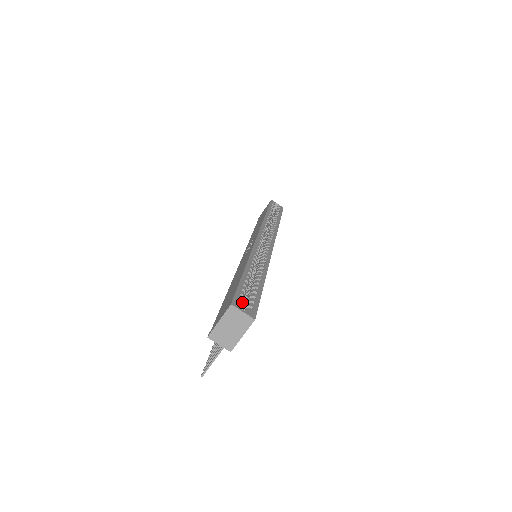
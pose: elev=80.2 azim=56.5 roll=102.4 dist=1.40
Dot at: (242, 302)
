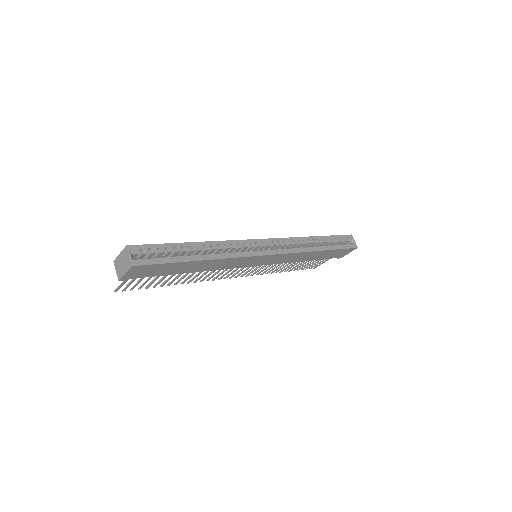
Dot at: (144, 253)
